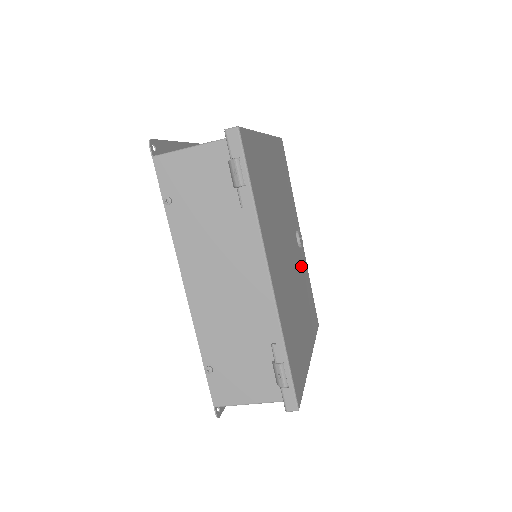
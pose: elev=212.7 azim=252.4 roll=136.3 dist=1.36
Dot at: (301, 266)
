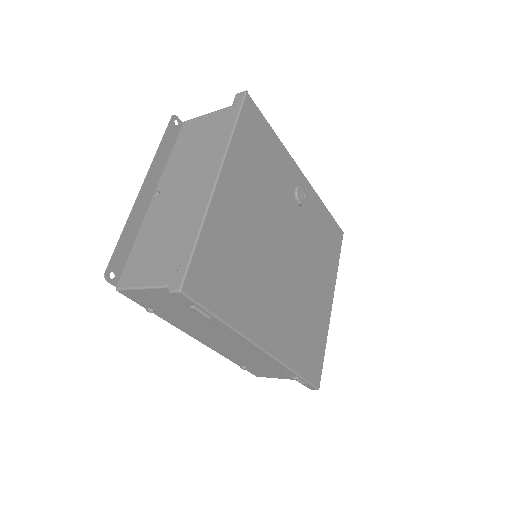
Dot at: (308, 222)
